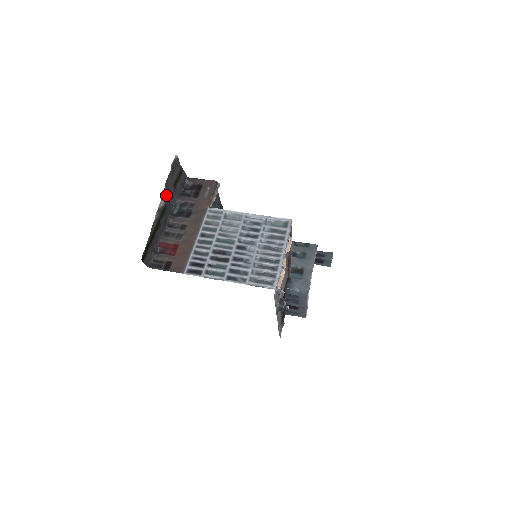
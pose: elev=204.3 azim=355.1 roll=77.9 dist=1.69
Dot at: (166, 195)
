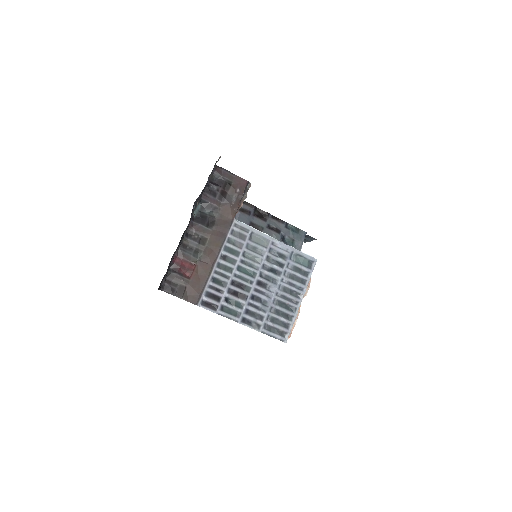
Dot at: occluded
